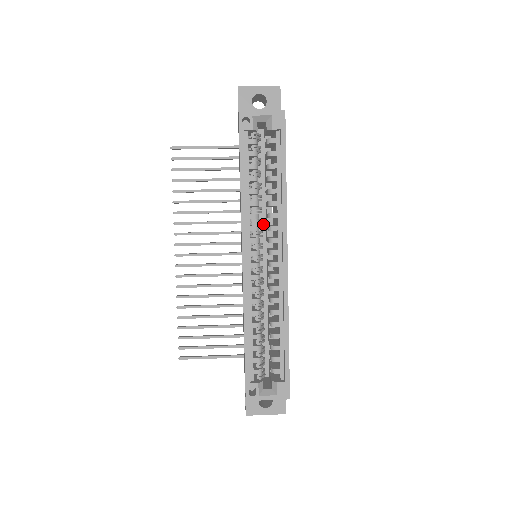
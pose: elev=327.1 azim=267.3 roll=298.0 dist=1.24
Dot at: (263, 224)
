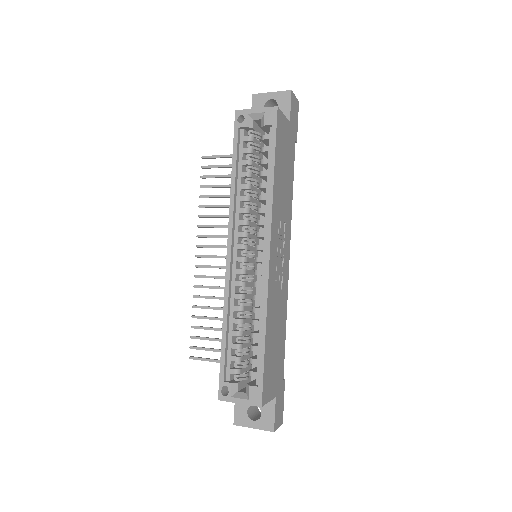
Dot at: occluded
